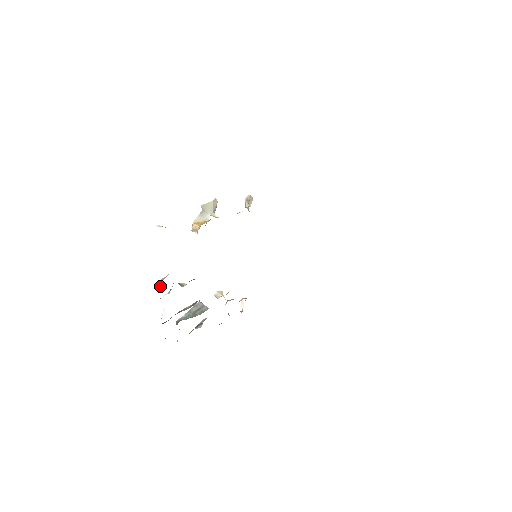
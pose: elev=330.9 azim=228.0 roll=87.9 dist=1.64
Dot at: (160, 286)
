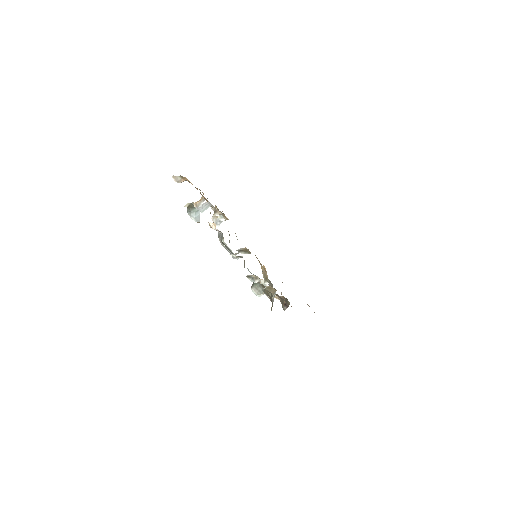
Dot at: occluded
